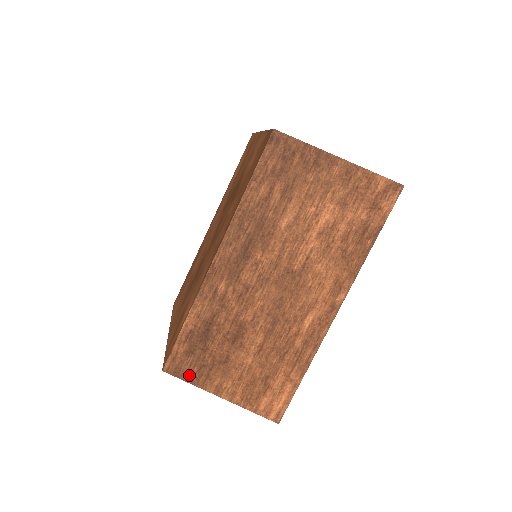
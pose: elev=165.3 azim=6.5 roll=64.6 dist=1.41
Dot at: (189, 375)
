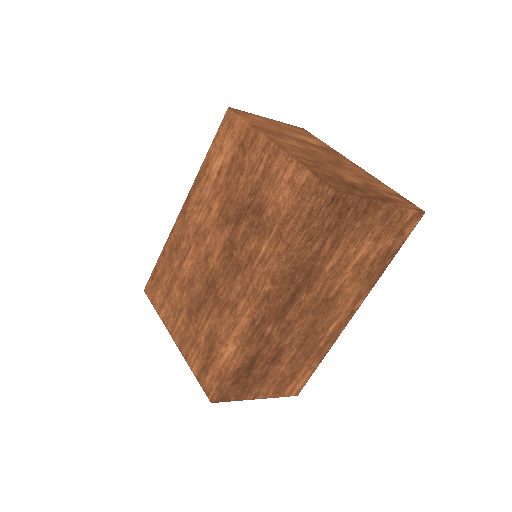
Dot at: (234, 396)
